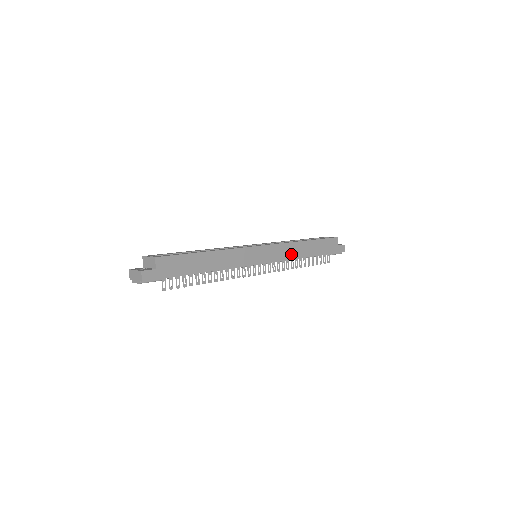
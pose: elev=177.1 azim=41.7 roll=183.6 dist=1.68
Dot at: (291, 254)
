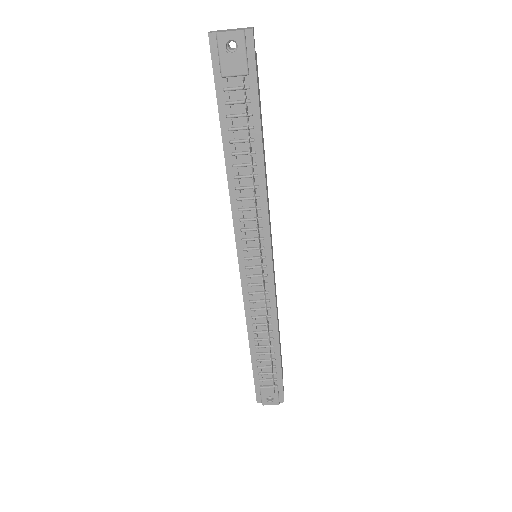
Dot at: (276, 305)
